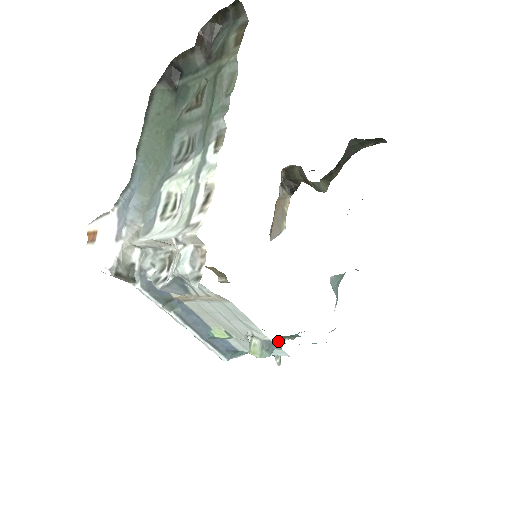
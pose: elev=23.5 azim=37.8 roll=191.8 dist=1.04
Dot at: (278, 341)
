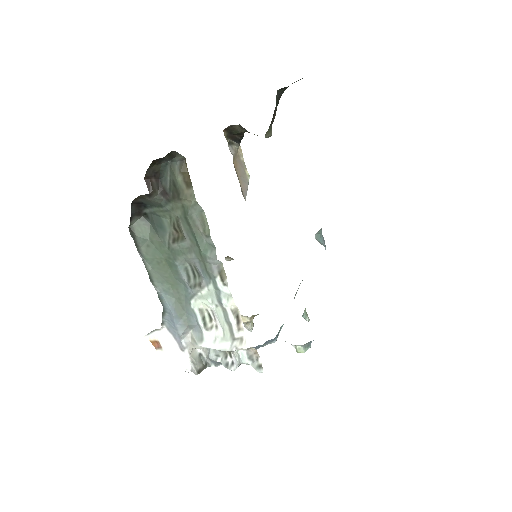
Dot at: (296, 293)
